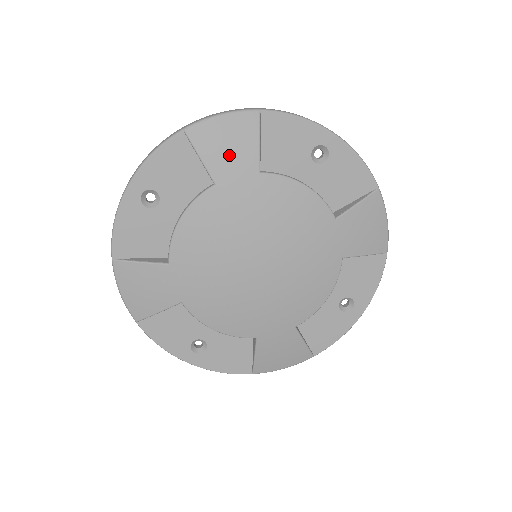
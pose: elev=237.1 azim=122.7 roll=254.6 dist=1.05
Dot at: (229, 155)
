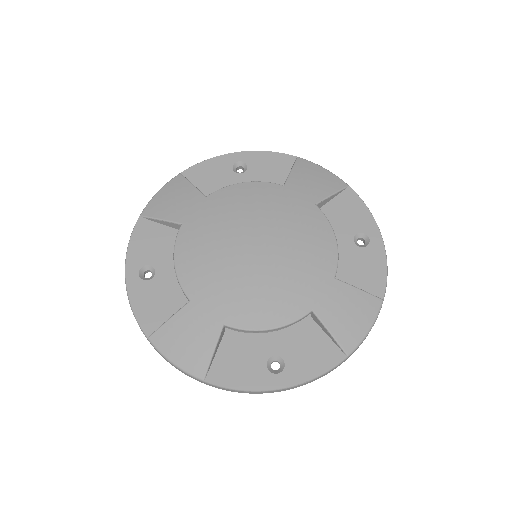
Dot at: (178, 204)
